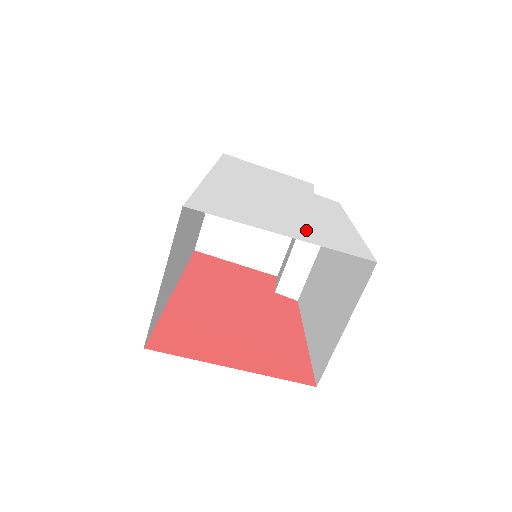
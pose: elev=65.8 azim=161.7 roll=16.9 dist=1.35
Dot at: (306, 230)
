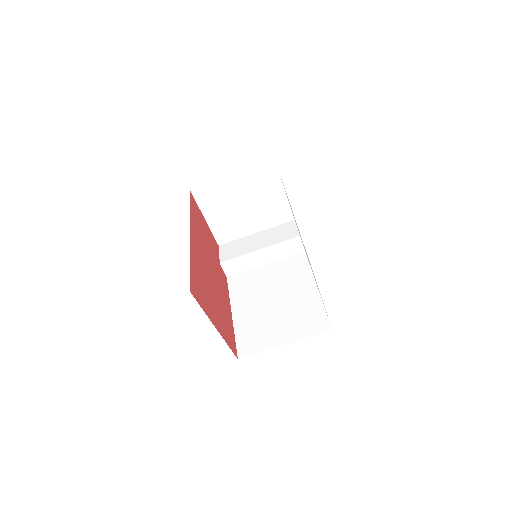
Dot at: occluded
